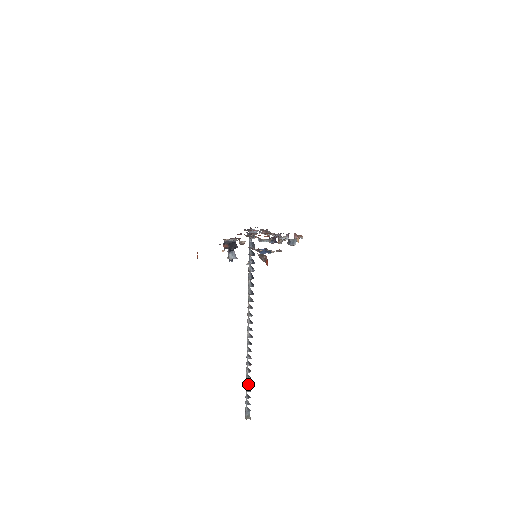
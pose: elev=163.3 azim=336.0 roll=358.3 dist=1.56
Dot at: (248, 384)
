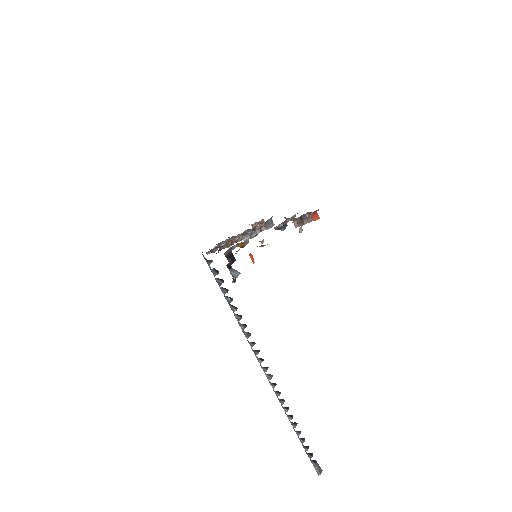
Dot at: (299, 433)
